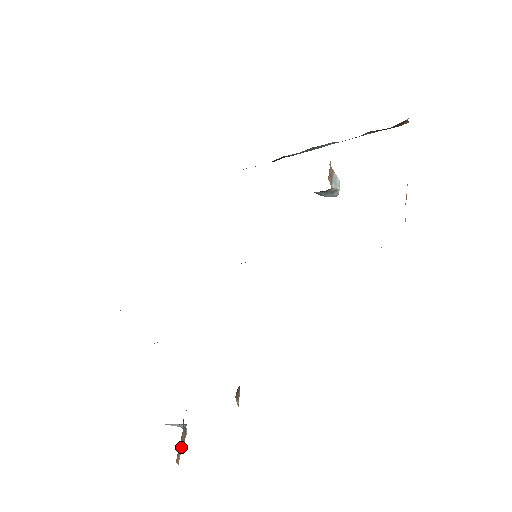
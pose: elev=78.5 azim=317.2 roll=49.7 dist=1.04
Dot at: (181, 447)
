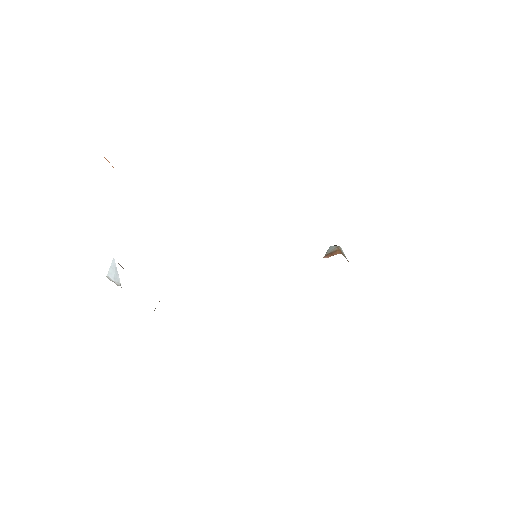
Dot at: occluded
